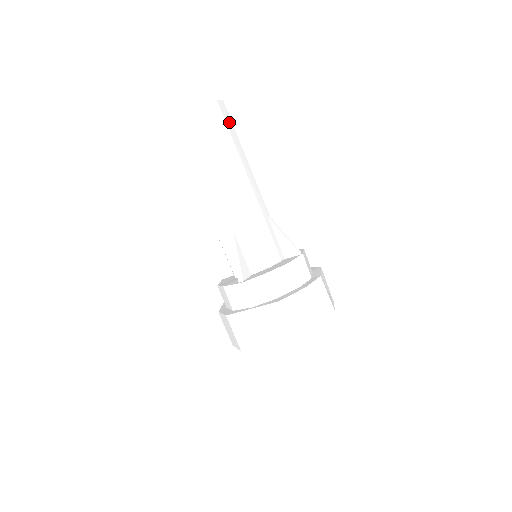
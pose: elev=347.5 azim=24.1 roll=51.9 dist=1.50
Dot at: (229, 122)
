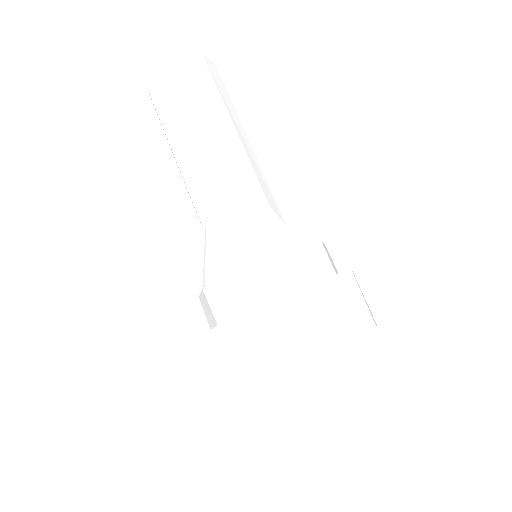
Dot at: (206, 78)
